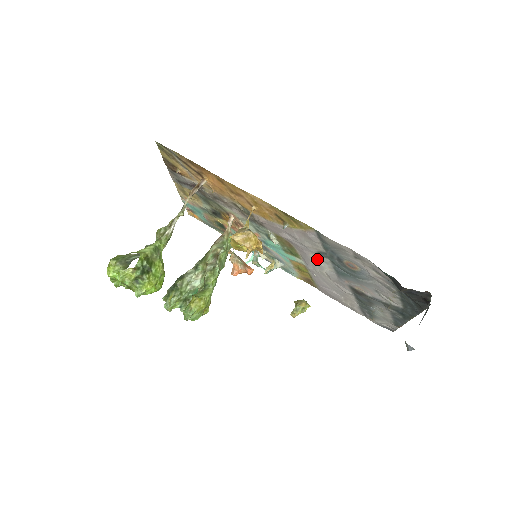
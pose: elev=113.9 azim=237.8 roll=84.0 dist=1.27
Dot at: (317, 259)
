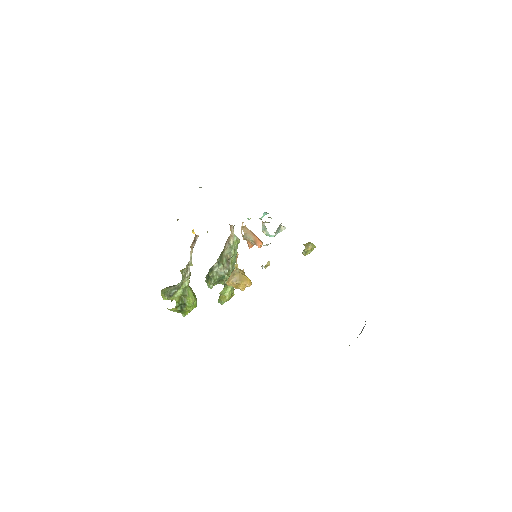
Dot at: occluded
